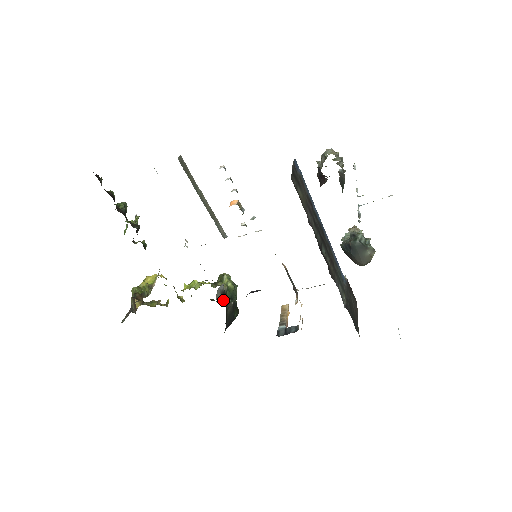
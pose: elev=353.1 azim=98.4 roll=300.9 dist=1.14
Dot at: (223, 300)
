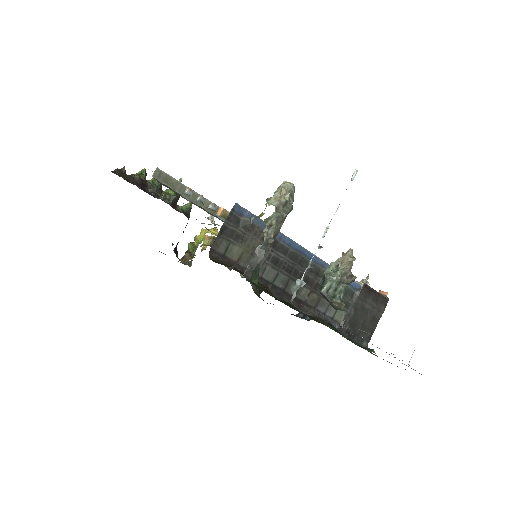
Dot at: occluded
